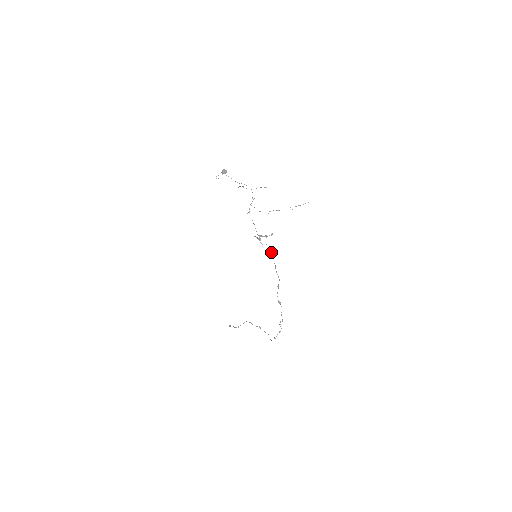
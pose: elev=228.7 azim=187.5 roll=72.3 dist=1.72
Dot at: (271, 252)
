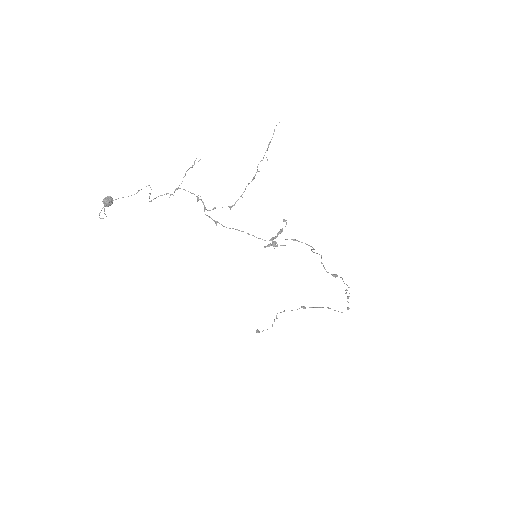
Dot at: occluded
